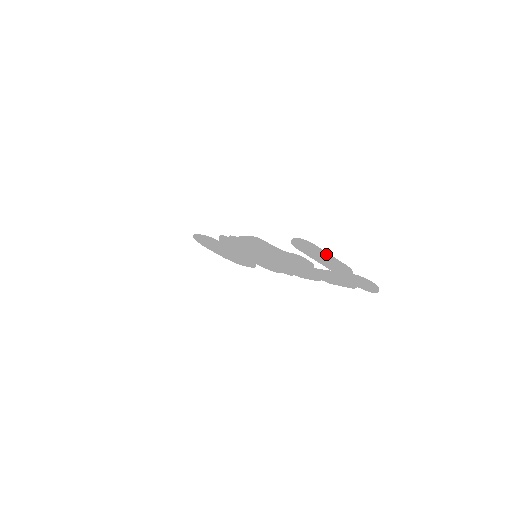
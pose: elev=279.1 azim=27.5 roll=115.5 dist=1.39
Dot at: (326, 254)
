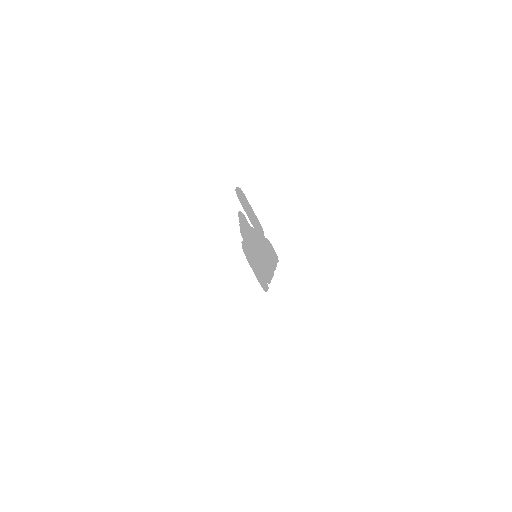
Dot at: (247, 203)
